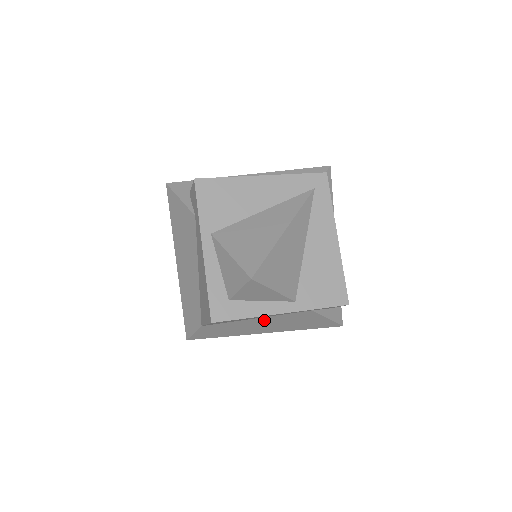
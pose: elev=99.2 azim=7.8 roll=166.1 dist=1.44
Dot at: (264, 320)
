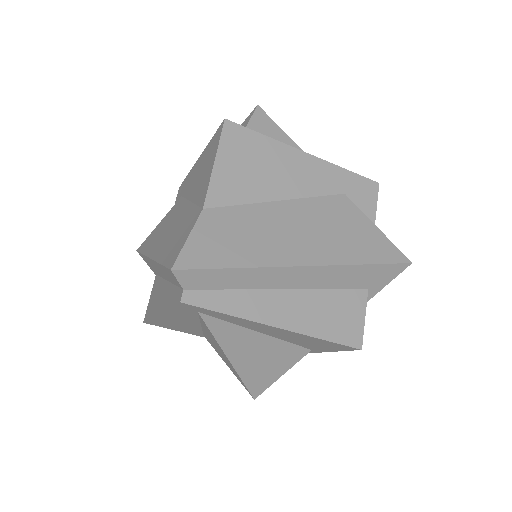
Dot at: occluded
